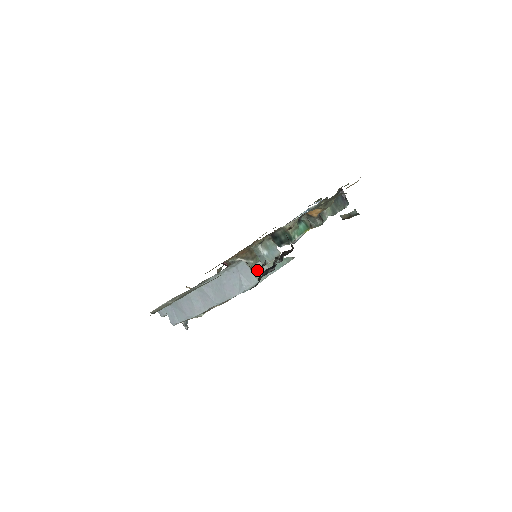
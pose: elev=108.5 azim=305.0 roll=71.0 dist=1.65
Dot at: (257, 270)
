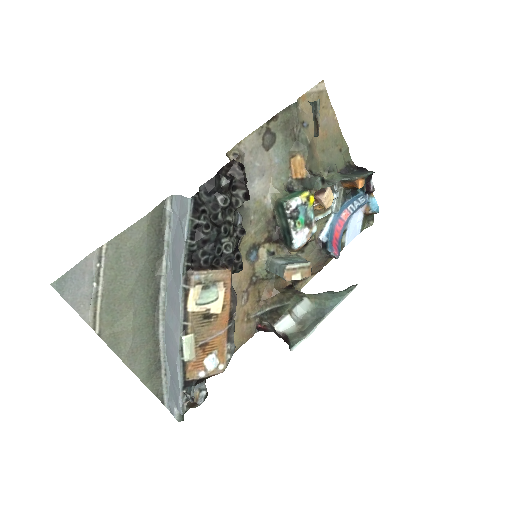
Dot at: (306, 318)
